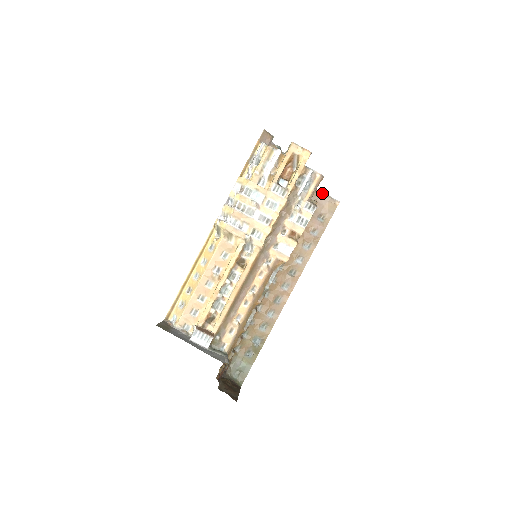
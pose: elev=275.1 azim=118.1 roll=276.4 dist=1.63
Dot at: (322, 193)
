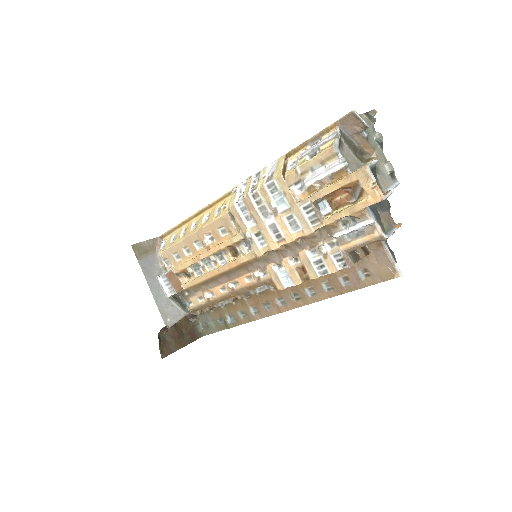
Dot at: (385, 248)
